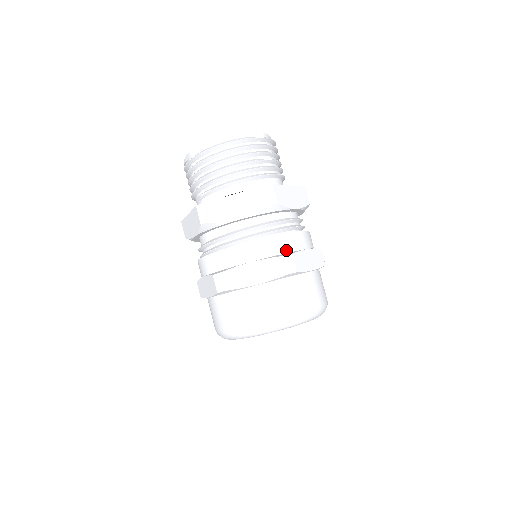
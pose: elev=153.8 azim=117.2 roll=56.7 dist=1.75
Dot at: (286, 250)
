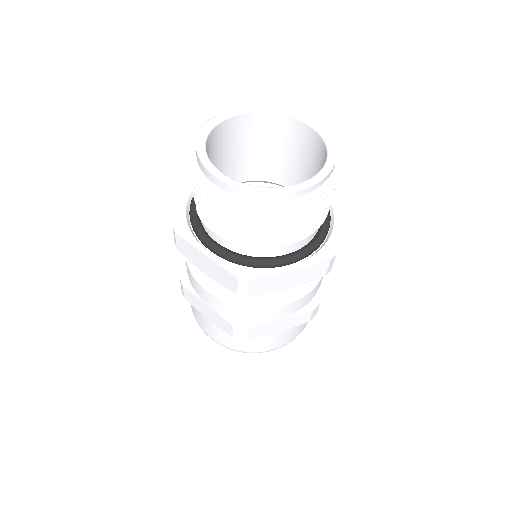
Dot at: (247, 318)
